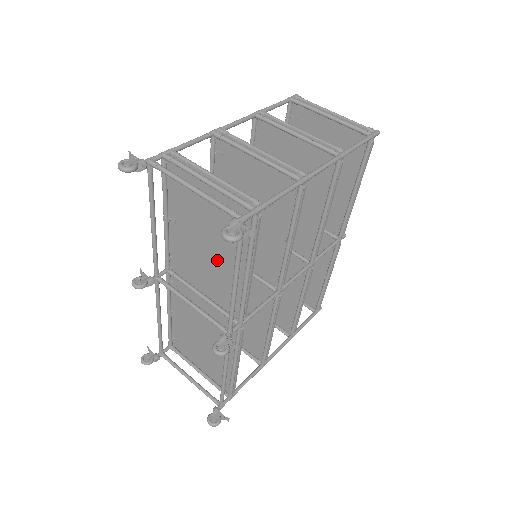
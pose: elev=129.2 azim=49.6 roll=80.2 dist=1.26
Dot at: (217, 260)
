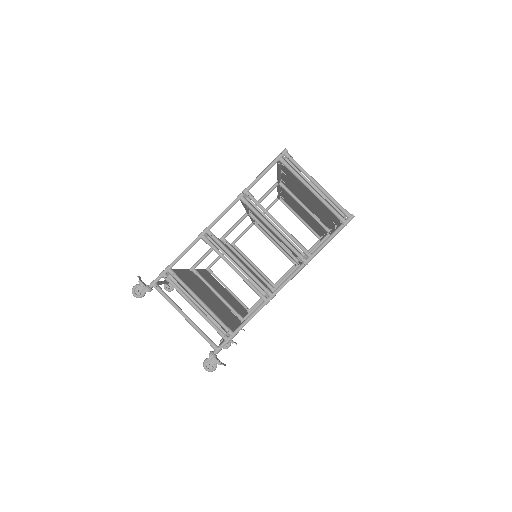
Dot at: occluded
